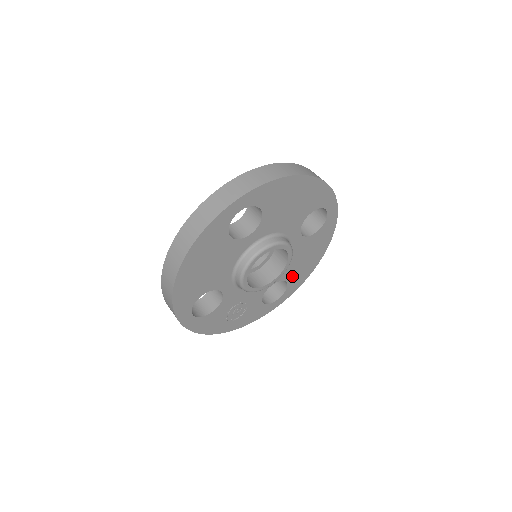
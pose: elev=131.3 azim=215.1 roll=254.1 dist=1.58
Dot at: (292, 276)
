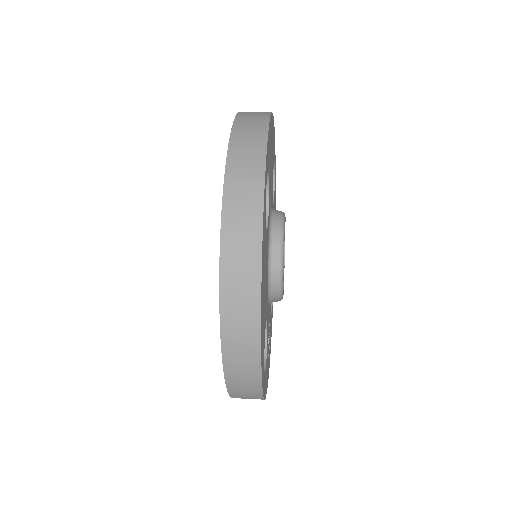
Dot at: occluded
